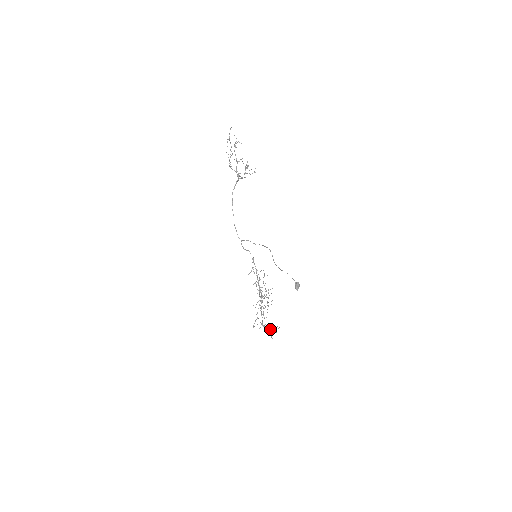
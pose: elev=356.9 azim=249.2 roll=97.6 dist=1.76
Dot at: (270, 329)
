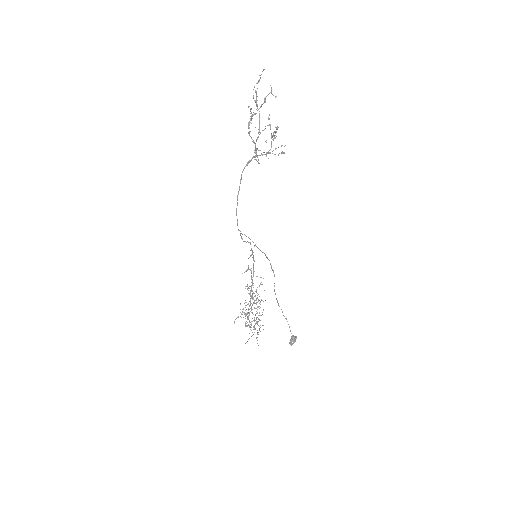
Dot at: (254, 329)
